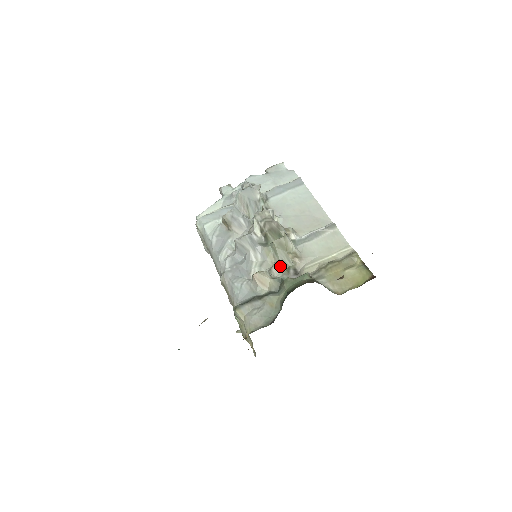
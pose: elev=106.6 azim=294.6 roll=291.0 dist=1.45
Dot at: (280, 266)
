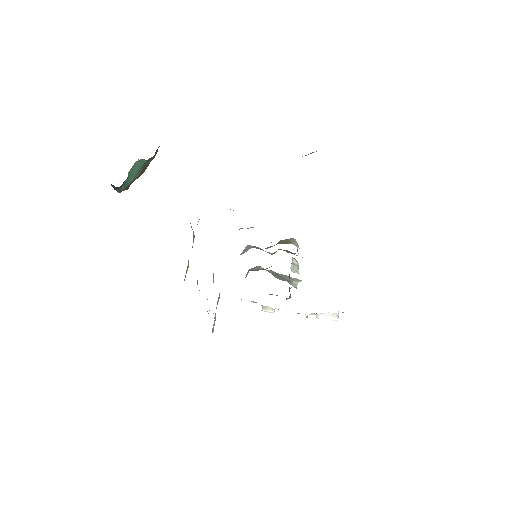
Dot at: occluded
